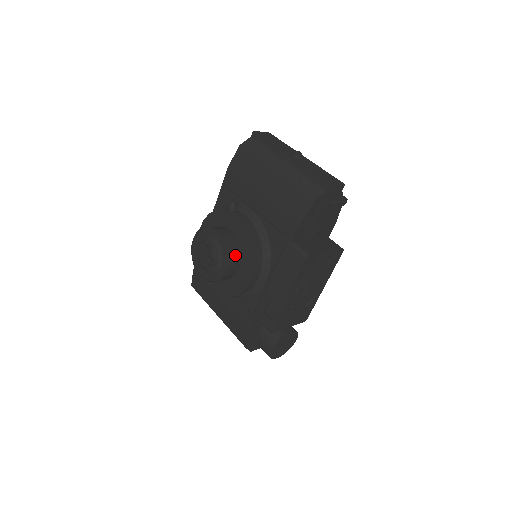
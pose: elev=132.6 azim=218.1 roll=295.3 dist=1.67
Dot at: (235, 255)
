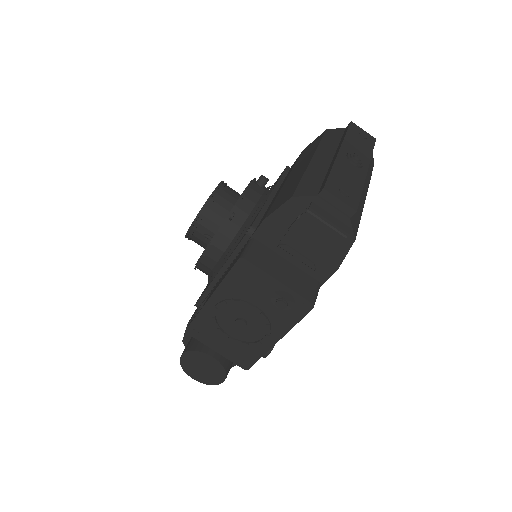
Dot at: (213, 220)
